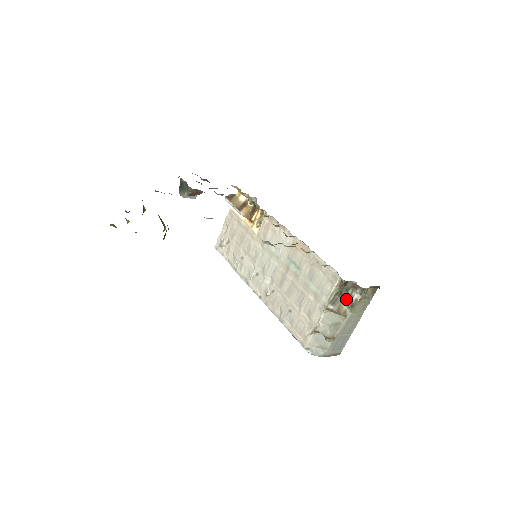
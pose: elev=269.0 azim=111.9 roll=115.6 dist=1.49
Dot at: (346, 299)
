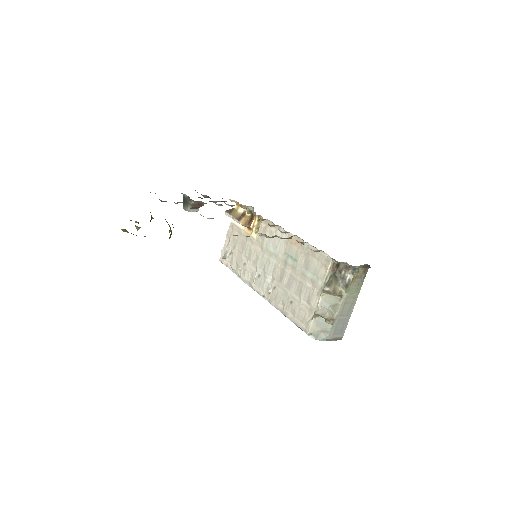
Dot at: (340, 281)
